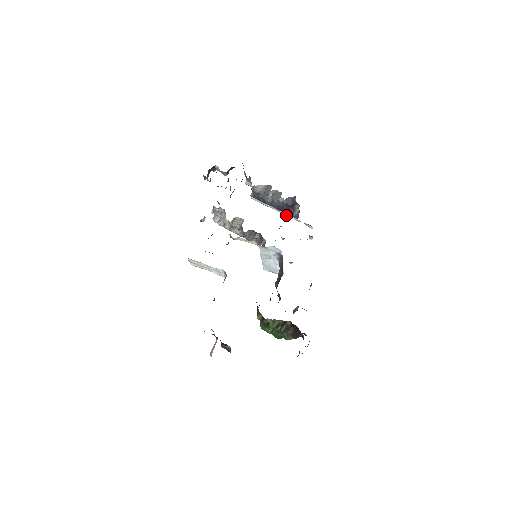
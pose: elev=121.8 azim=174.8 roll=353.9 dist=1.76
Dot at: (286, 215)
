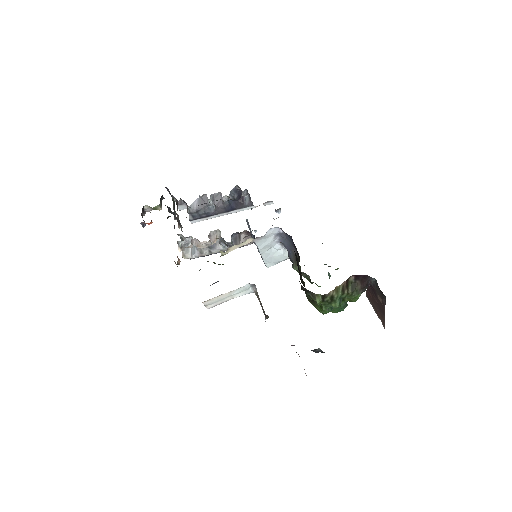
Dot at: (238, 211)
